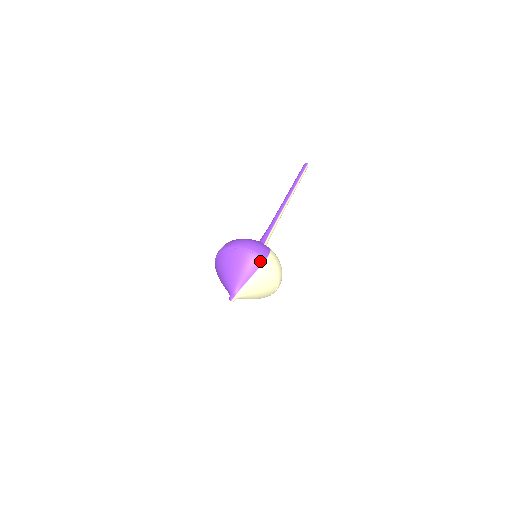
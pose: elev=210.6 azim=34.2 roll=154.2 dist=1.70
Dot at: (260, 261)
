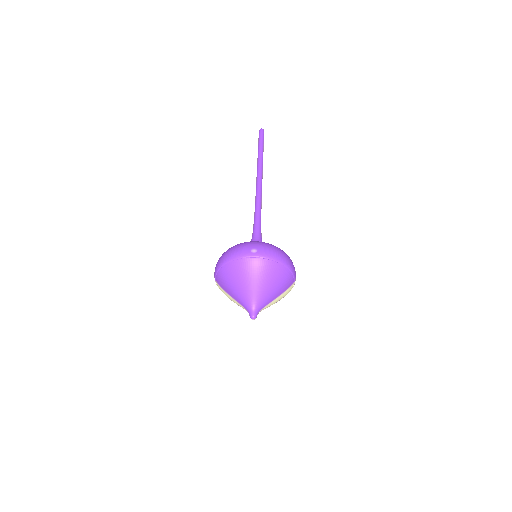
Dot at: (292, 283)
